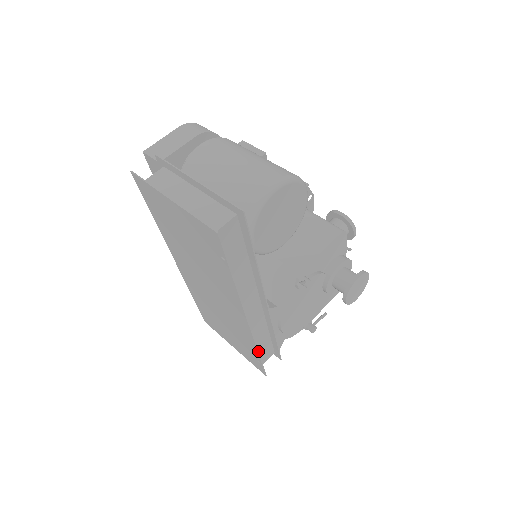
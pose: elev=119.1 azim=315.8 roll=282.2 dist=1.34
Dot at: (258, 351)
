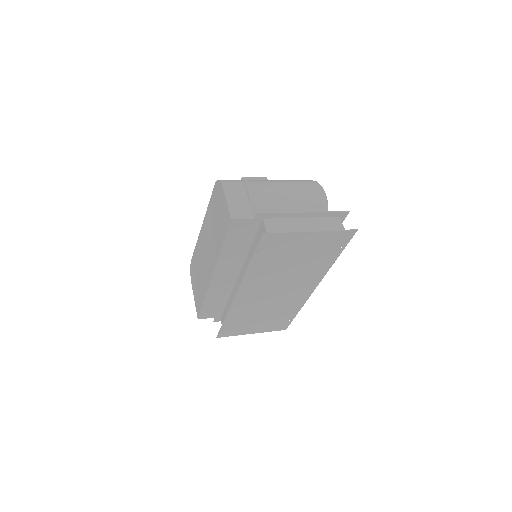
Dot at: (299, 310)
